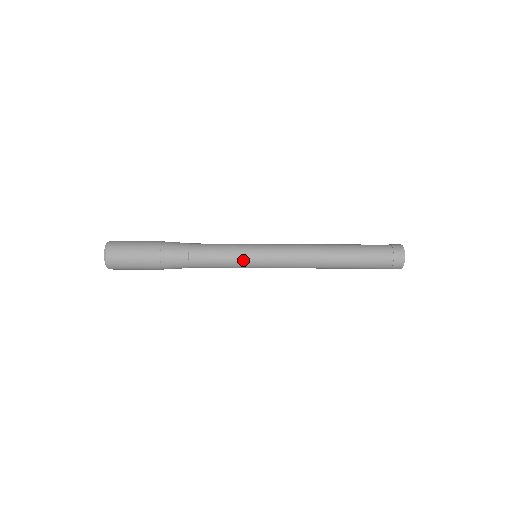
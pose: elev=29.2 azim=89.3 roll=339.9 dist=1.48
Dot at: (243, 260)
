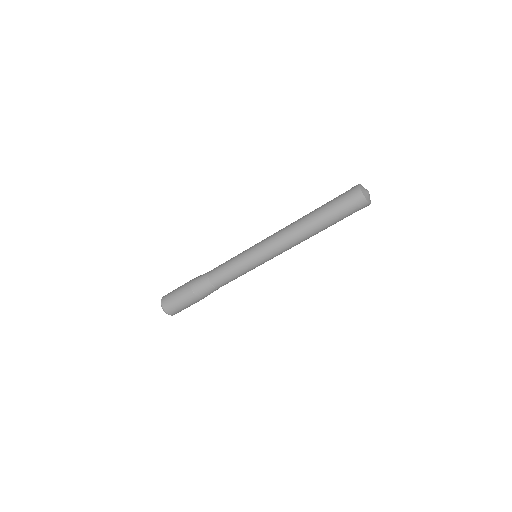
Dot at: (241, 256)
